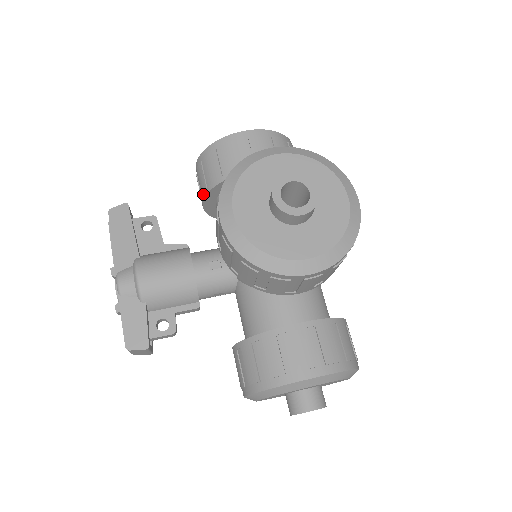
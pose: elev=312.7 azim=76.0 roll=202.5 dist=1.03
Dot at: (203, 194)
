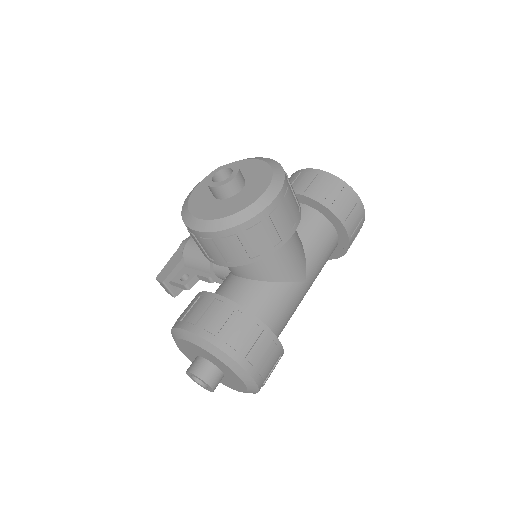
Dot at: occluded
